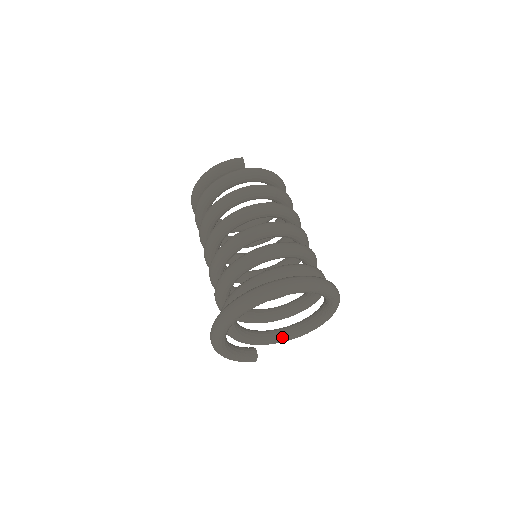
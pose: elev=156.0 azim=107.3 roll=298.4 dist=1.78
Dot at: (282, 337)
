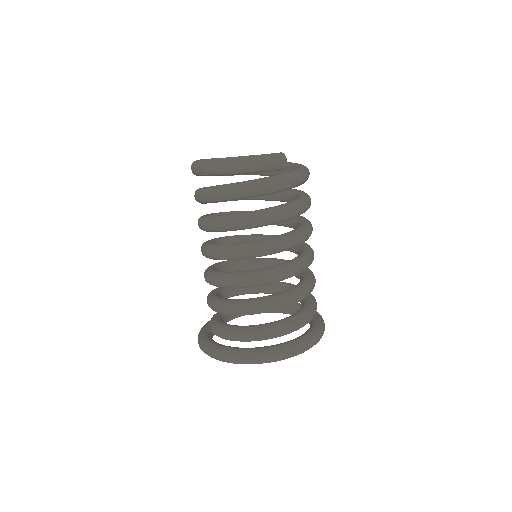
Dot at: occluded
